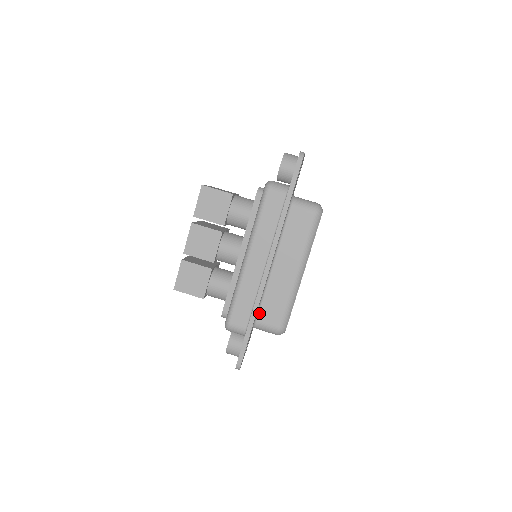
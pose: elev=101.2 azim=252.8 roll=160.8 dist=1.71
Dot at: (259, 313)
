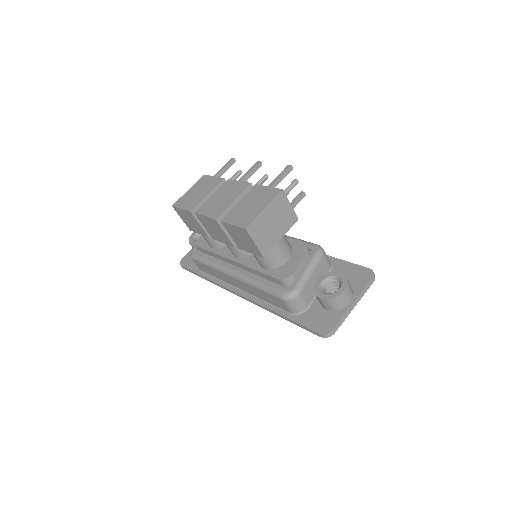
Dot at: occluded
